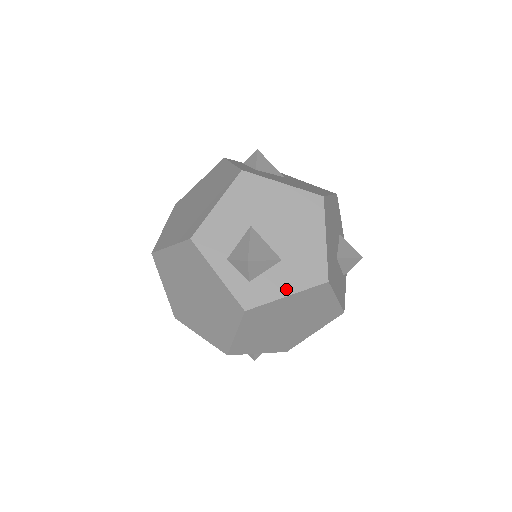
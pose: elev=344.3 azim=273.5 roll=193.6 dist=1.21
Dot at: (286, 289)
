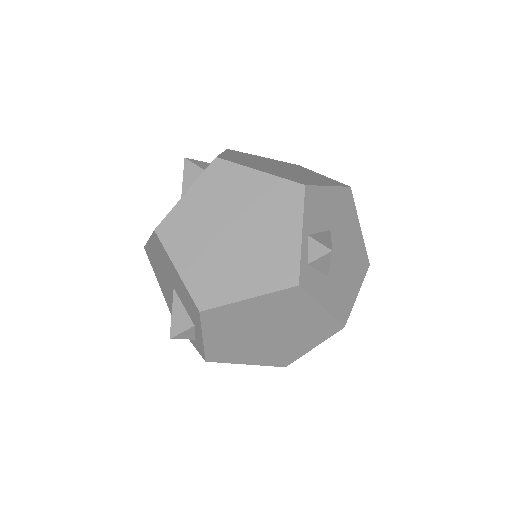
Dot at: occluded
